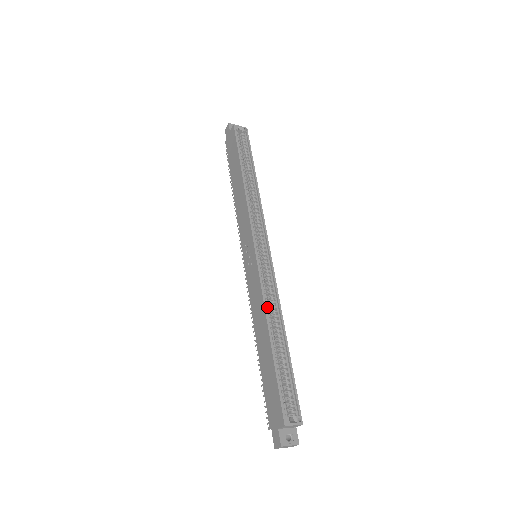
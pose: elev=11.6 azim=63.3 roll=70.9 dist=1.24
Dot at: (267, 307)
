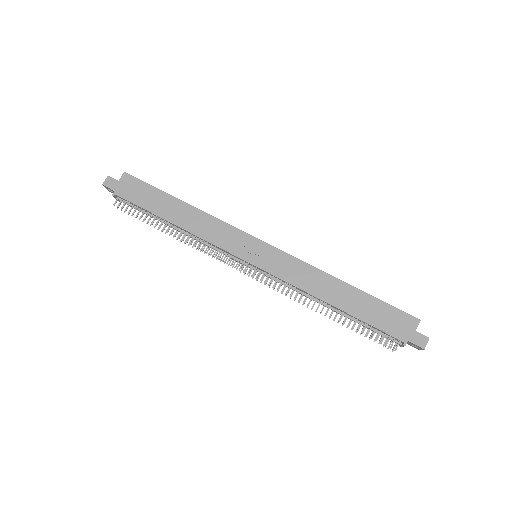
Dot at: (317, 272)
